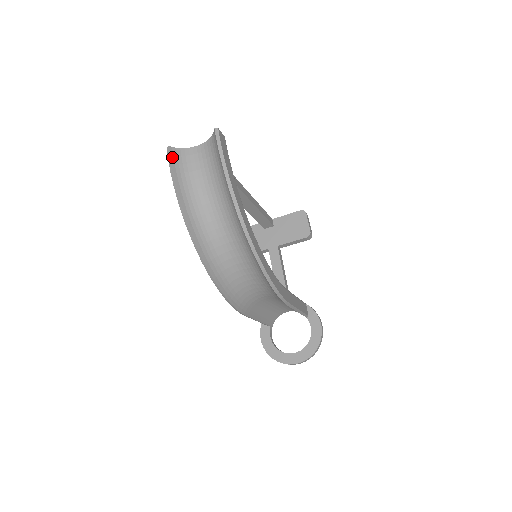
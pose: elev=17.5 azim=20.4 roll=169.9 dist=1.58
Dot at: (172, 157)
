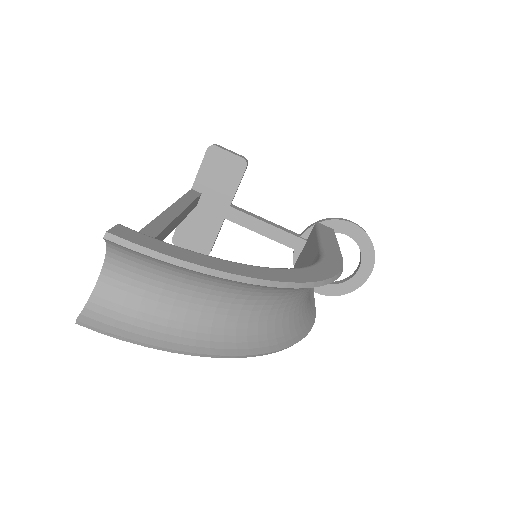
Dot at: (99, 325)
